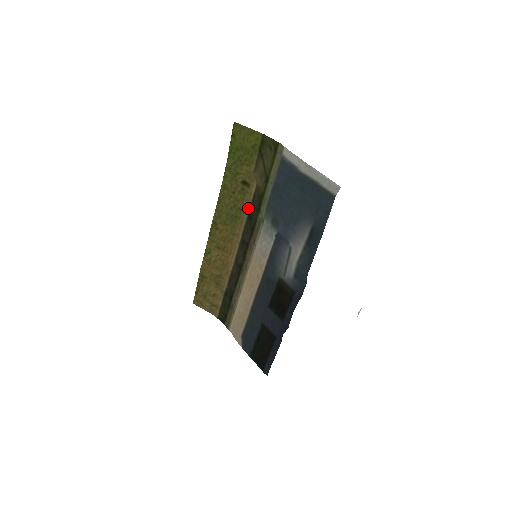
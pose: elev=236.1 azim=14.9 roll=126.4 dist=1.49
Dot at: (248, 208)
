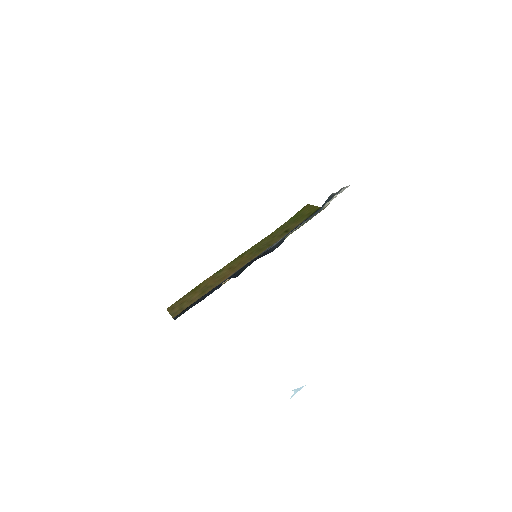
Dot at: occluded
